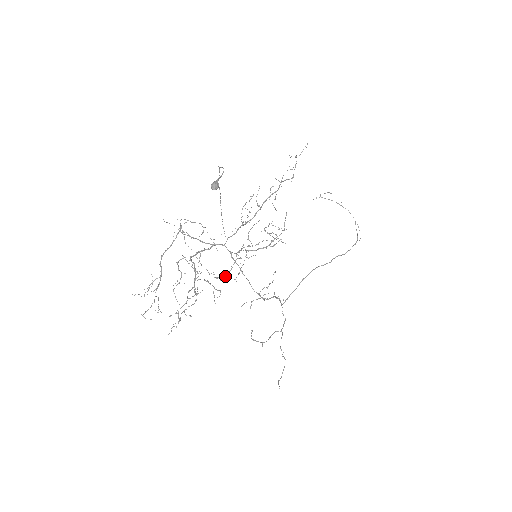
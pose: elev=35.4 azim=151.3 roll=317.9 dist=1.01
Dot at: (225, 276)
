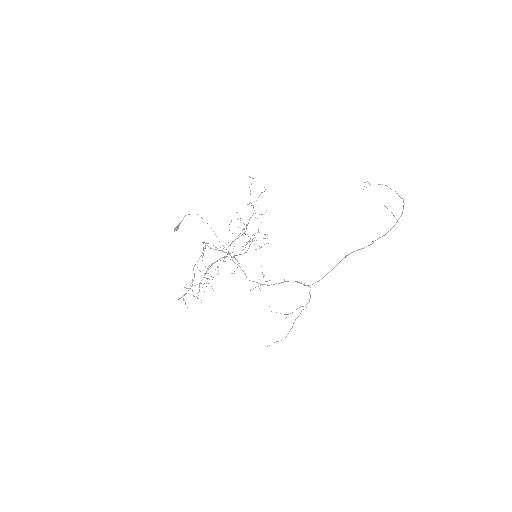
Dot at: occluded
